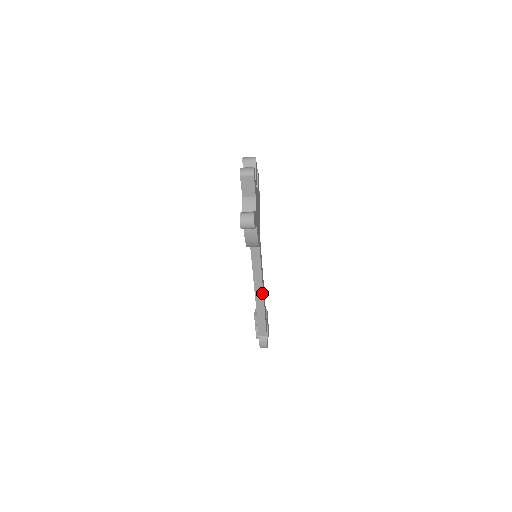
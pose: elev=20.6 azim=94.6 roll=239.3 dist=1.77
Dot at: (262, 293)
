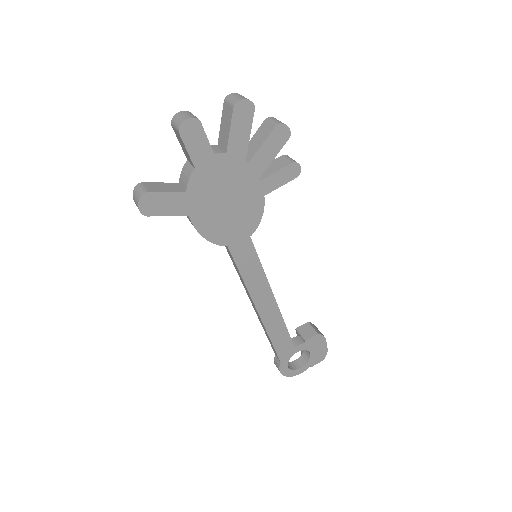
Dot at: (256, 309)
